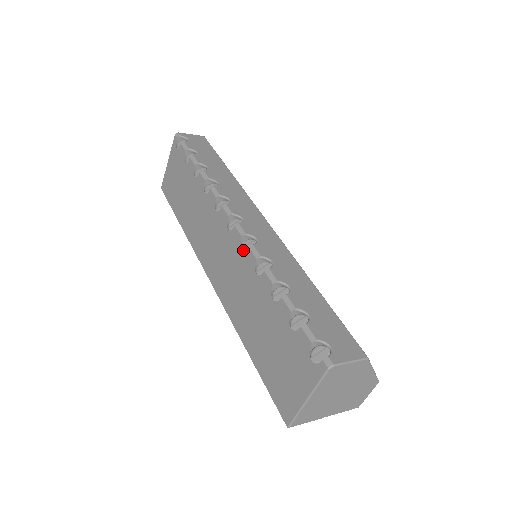
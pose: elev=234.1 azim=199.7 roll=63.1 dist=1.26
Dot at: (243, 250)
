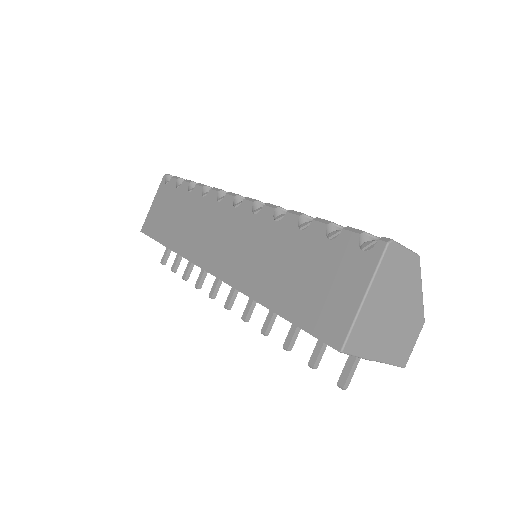
Dot at: (255, 215)
